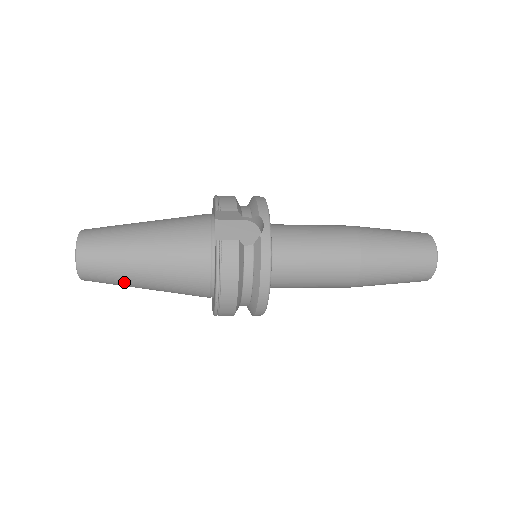
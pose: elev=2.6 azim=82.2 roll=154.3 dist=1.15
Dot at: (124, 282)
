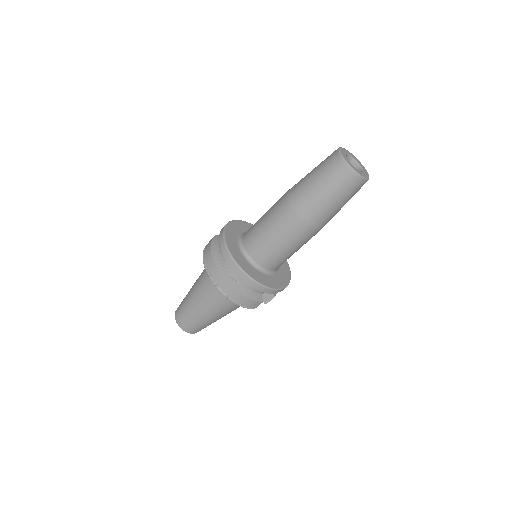
Dot at: (189, 309)
